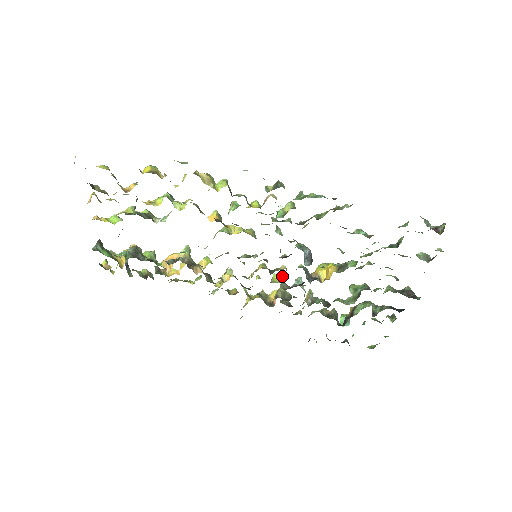
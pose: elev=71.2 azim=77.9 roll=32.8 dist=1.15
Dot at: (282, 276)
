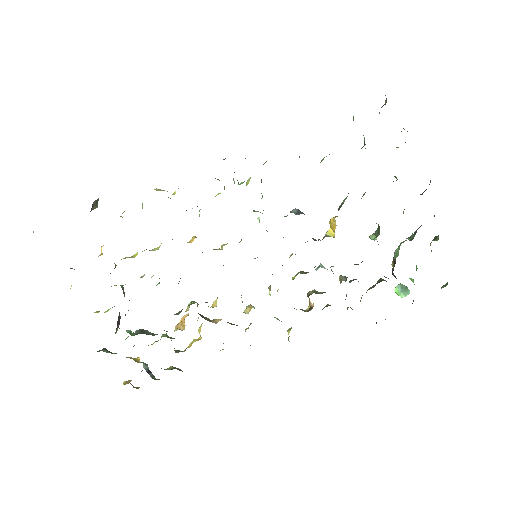
Dot at: occluded
